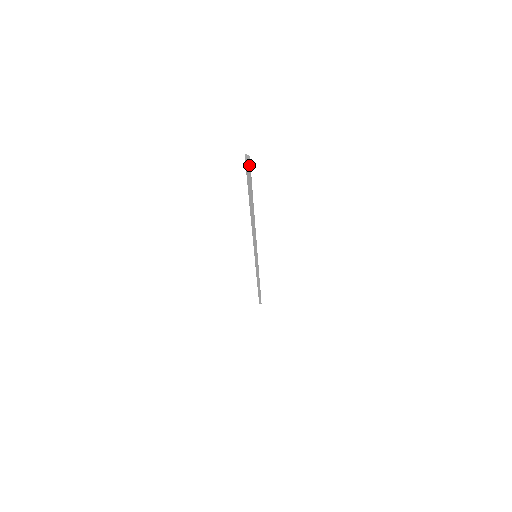
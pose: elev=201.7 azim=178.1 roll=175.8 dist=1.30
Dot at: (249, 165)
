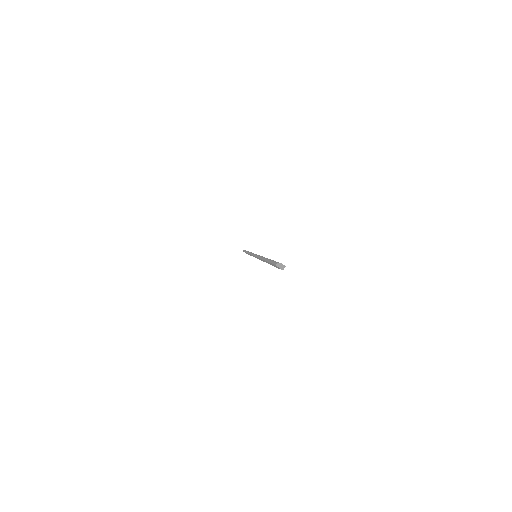
Dot at: (283, 267)
